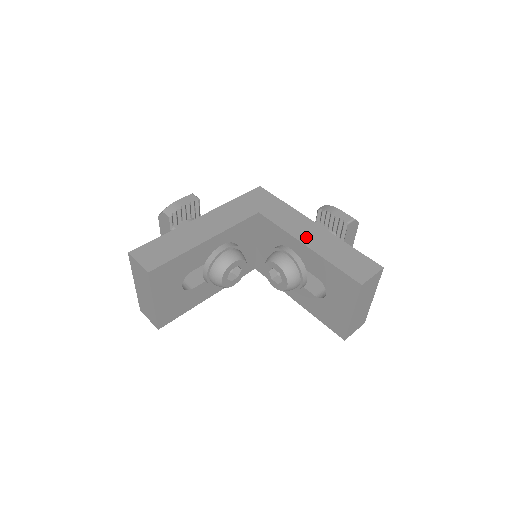
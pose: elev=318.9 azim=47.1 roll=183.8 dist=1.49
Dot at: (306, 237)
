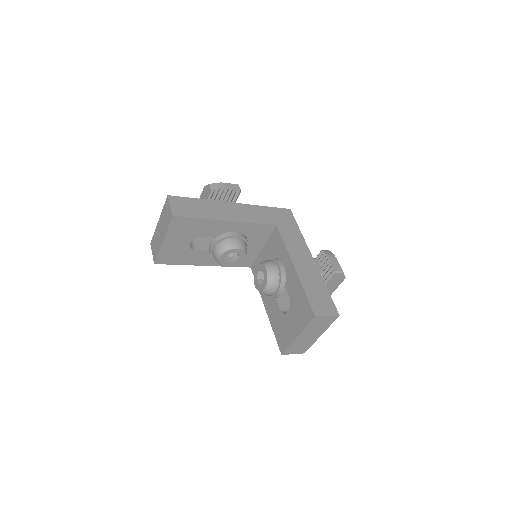
Dot at: (299, 262)
